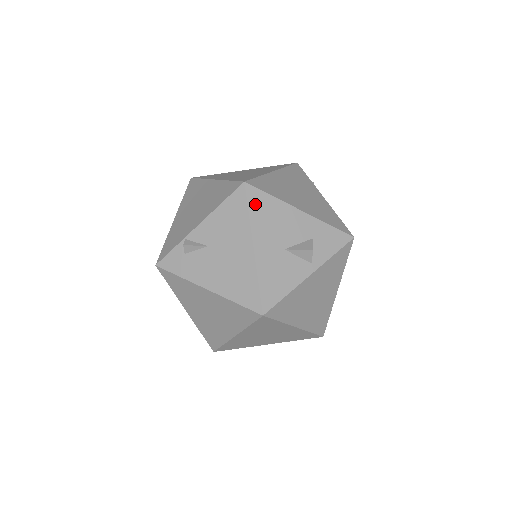
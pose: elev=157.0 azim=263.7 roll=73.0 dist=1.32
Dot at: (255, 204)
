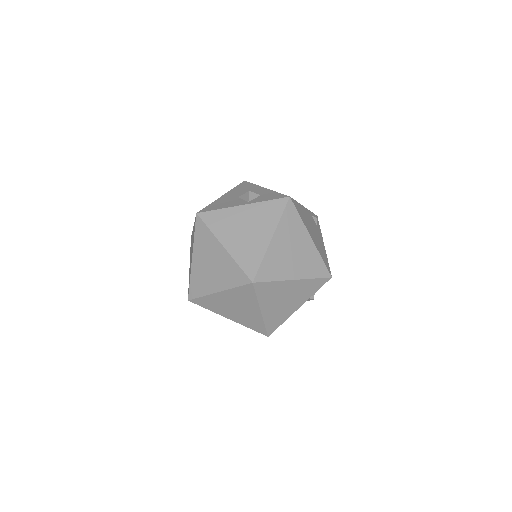
Dot at: (241, 186)
